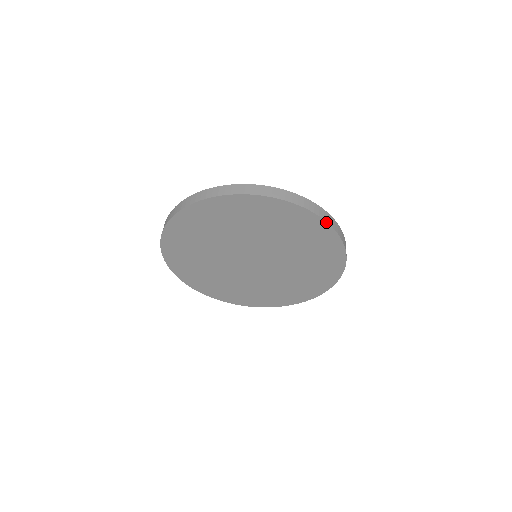
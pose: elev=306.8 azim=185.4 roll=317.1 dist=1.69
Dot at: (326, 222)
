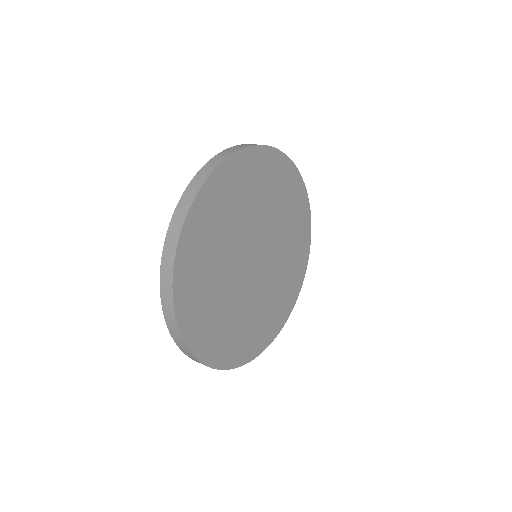
Dot at: (309, 203)
